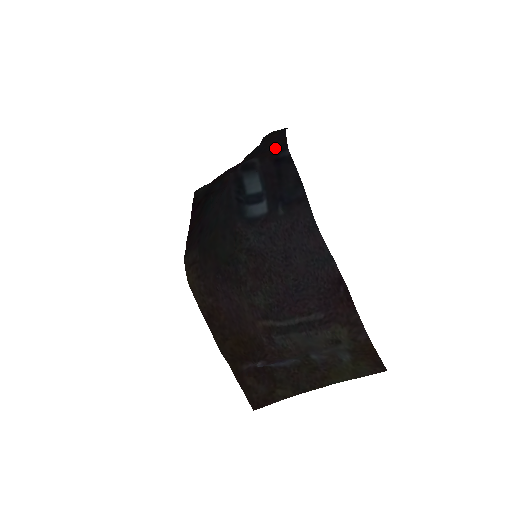
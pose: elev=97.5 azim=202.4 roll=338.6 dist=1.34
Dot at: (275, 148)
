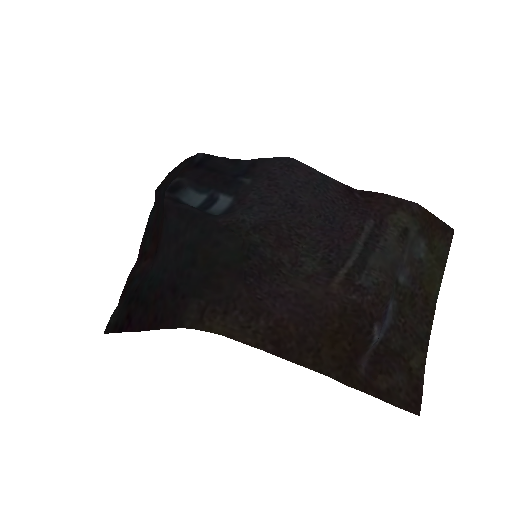
Dot at: (183, 166)
